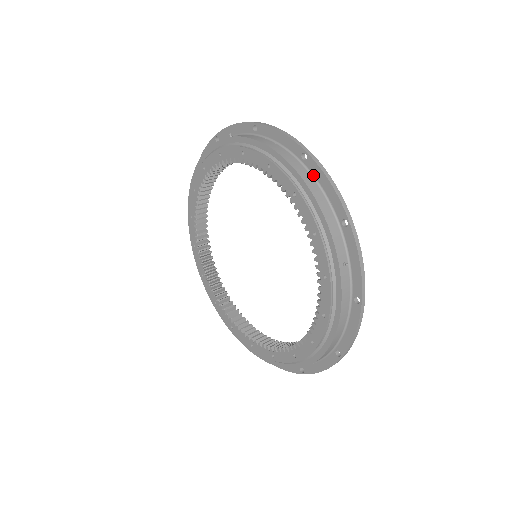
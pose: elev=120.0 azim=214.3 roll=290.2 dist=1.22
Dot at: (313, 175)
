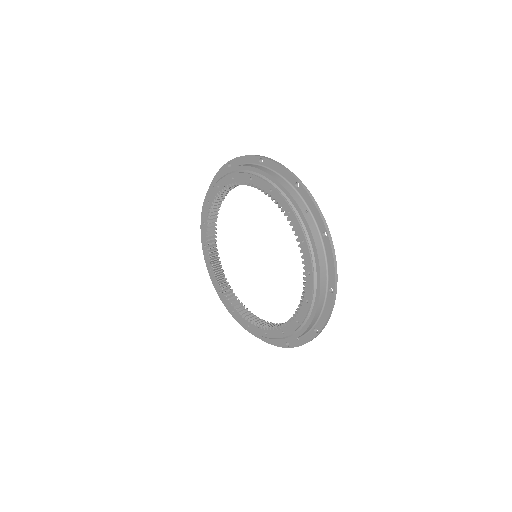
Dot at: (326, 301)
